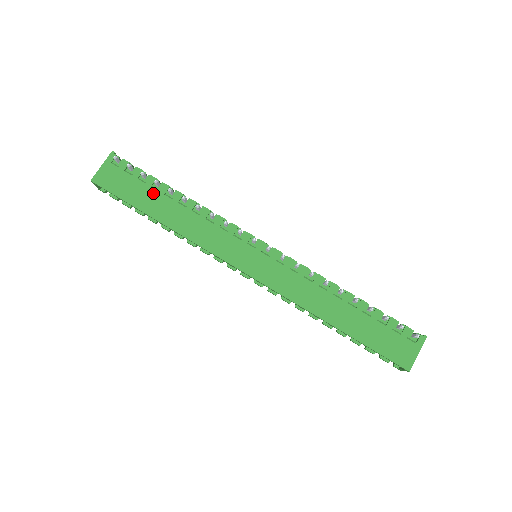
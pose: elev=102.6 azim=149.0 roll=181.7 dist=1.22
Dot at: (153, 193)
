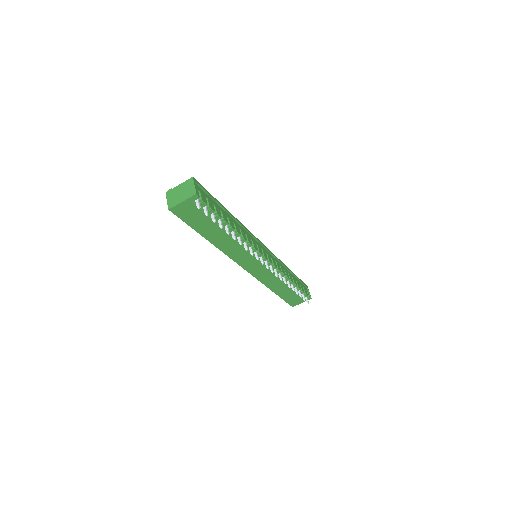
Dot at: (213, 225)
